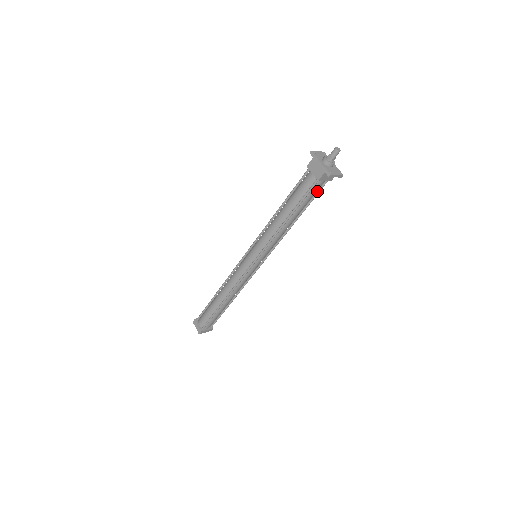
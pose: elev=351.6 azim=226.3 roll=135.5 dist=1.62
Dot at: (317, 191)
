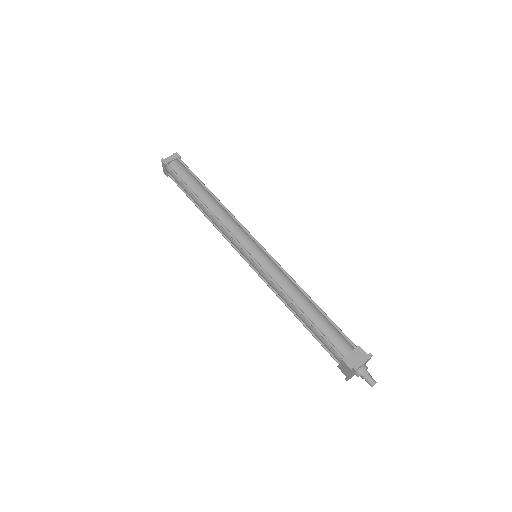
Dot at: occluded
